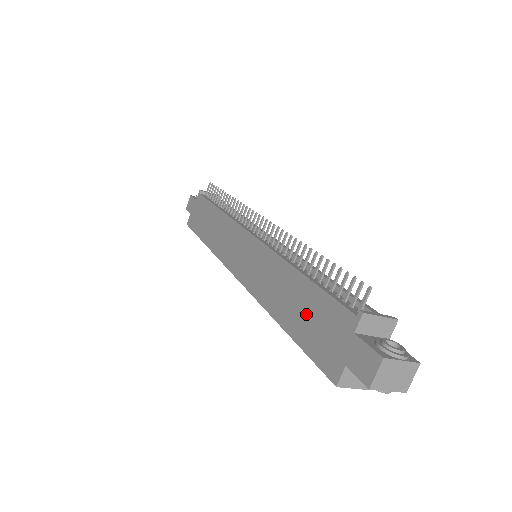
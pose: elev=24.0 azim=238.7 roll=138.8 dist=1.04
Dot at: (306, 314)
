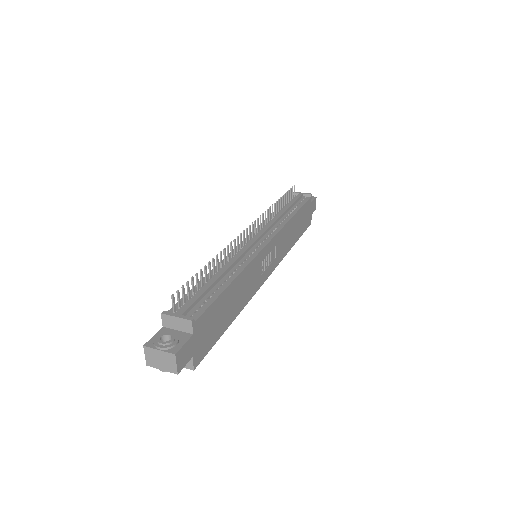
Dot at: occluded
